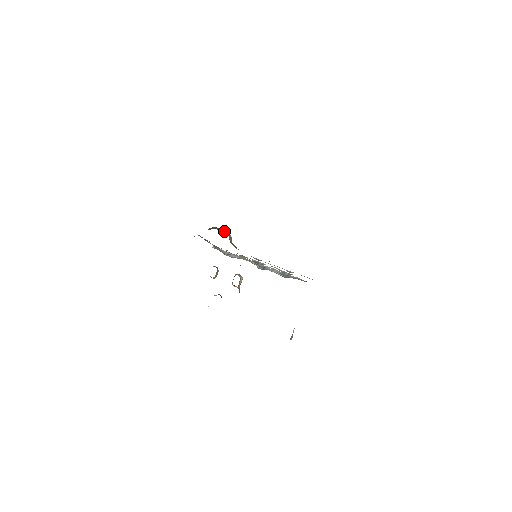
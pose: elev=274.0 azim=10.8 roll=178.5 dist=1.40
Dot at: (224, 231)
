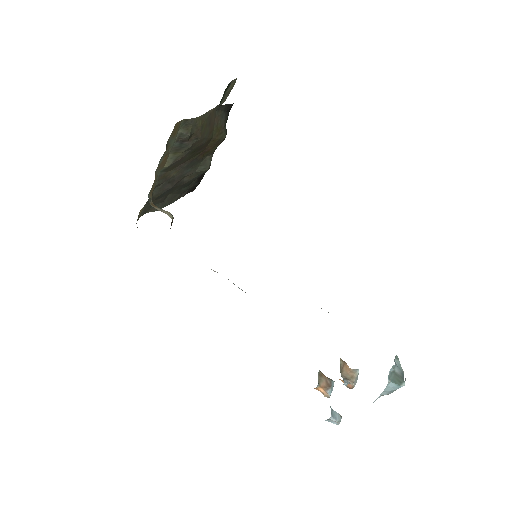
Dot at: occluded
